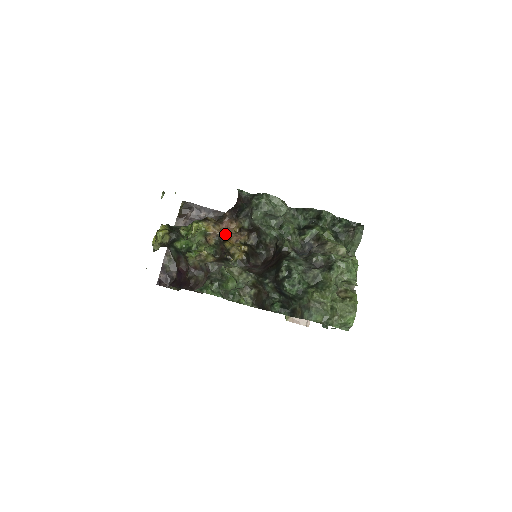
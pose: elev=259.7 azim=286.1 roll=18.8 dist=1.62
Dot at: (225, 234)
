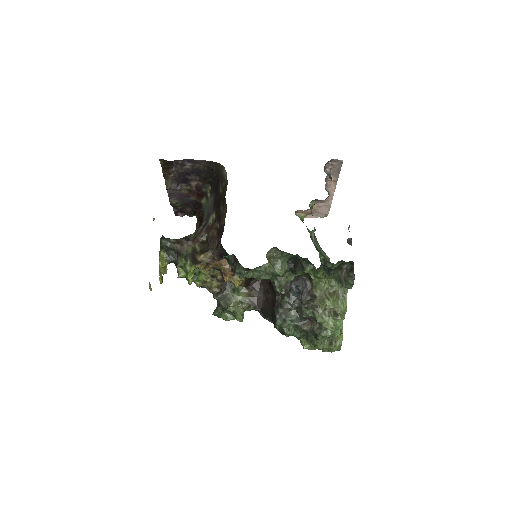
Dot at: (220, 268)
